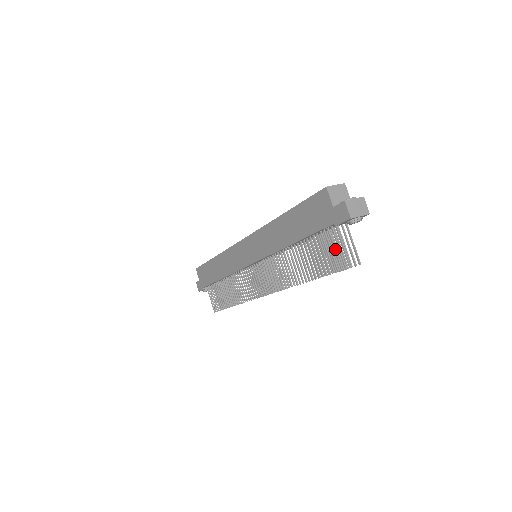
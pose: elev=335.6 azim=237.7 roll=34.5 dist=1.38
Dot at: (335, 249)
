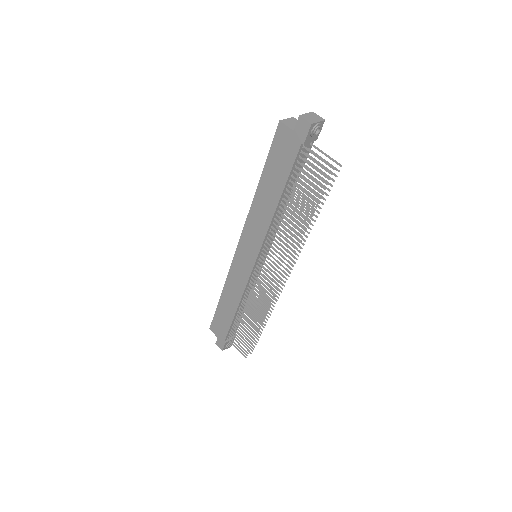
Dot at: (314, 167)
